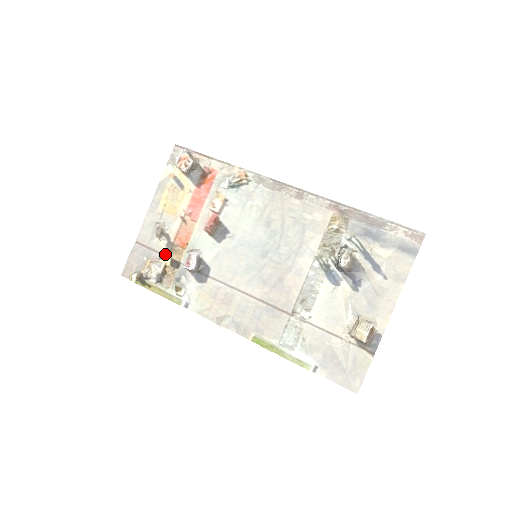
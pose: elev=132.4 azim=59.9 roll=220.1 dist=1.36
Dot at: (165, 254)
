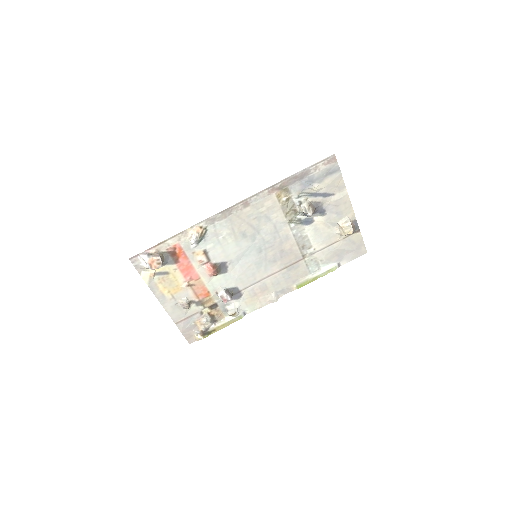
Dot at: (202, 310)
